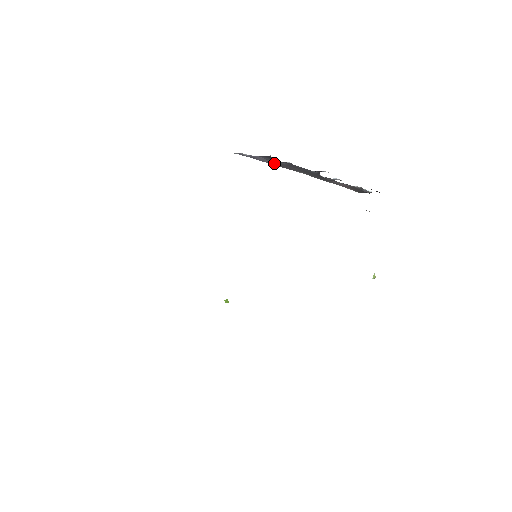
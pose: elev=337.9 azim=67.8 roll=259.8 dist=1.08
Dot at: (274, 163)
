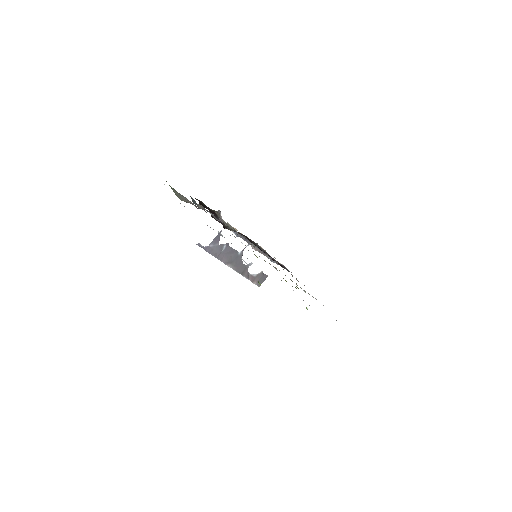
Dot at: (217, 253)
